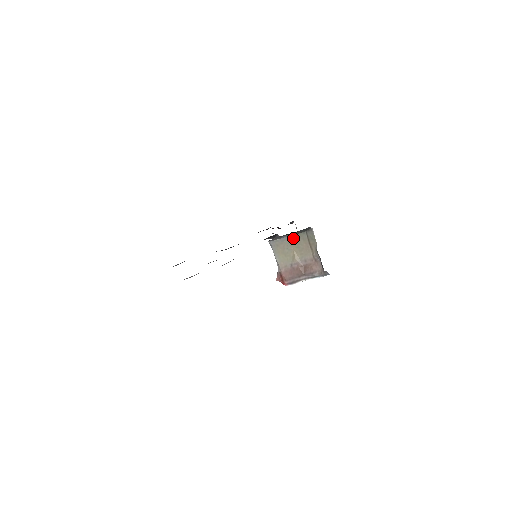
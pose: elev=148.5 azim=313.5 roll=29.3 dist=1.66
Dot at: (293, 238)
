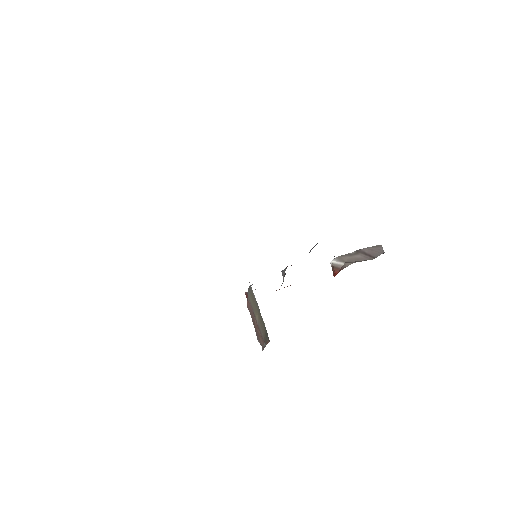
Dot at: (260, 314)
